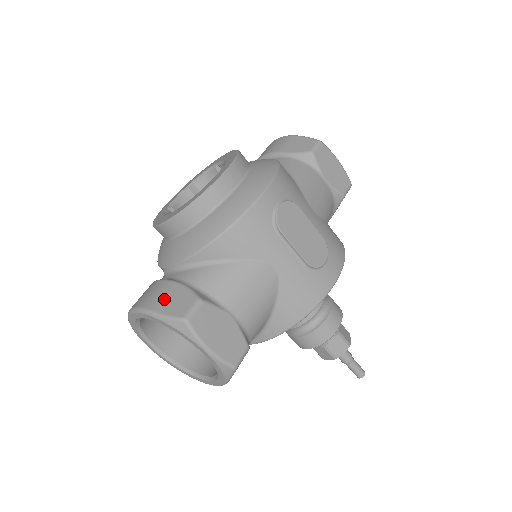
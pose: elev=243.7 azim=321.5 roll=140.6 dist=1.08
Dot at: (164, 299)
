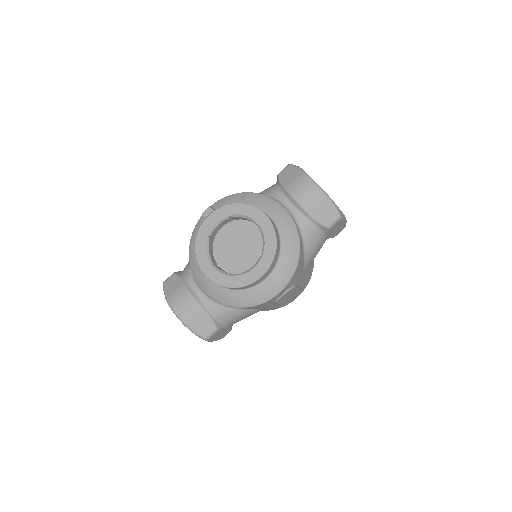
Dot at: (195, 321)
